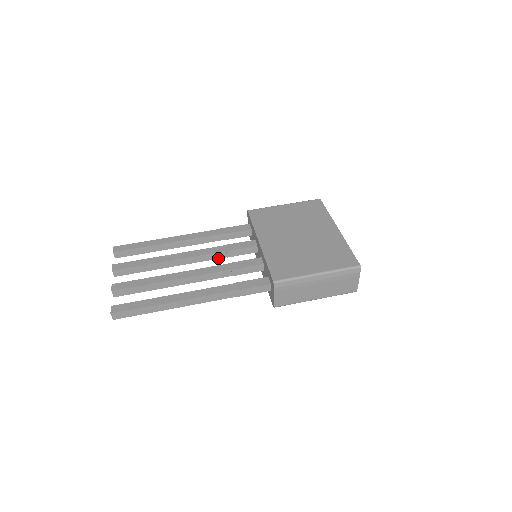
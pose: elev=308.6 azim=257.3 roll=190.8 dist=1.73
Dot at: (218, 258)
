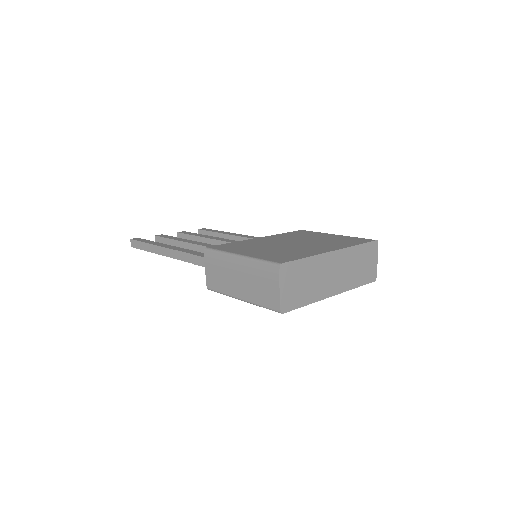
Dot at: occluded
